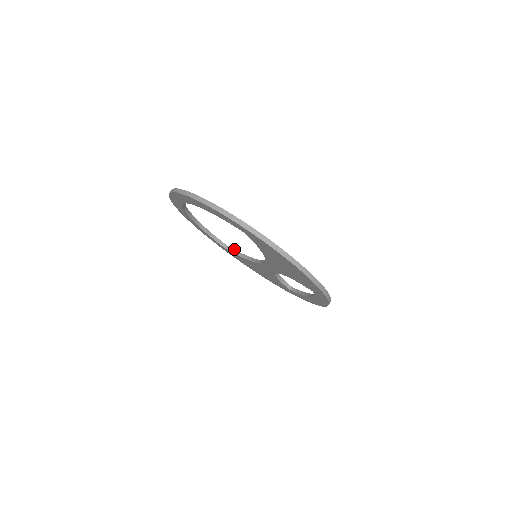
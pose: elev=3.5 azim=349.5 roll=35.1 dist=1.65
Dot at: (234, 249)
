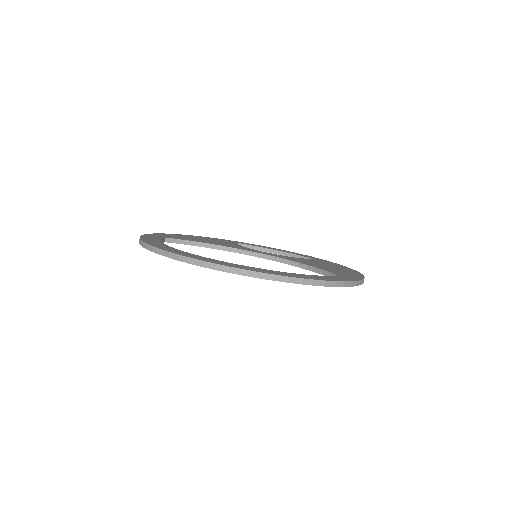
Dot at: (179, 239)
